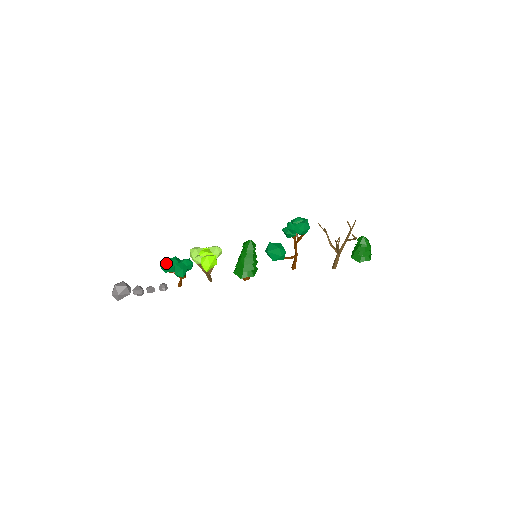
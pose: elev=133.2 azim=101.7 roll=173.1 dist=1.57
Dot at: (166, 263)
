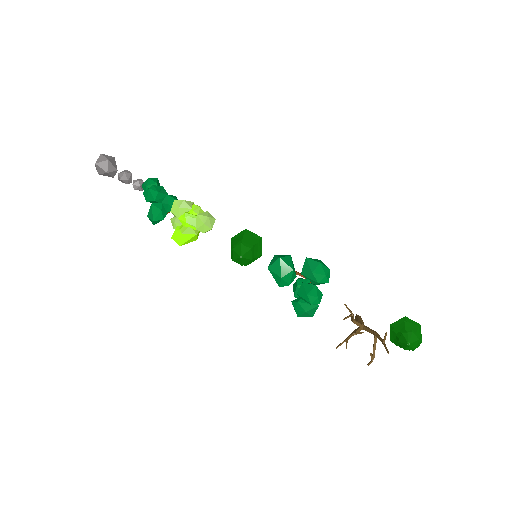
Dot at: (146, 191)
